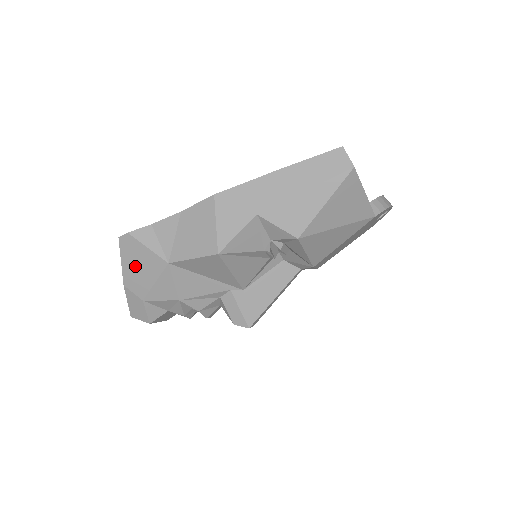
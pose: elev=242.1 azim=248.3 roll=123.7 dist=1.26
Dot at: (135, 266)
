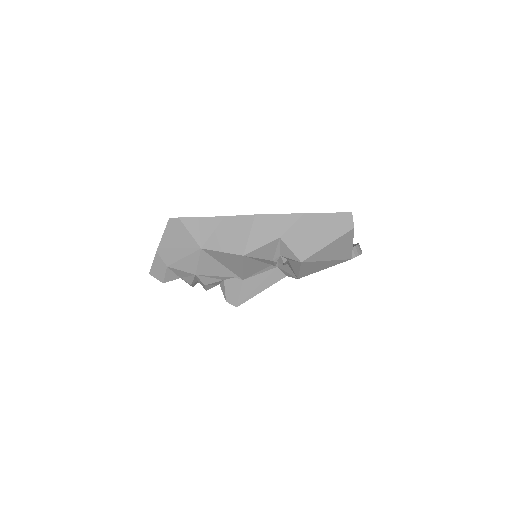
Dot at: (173, 241)
